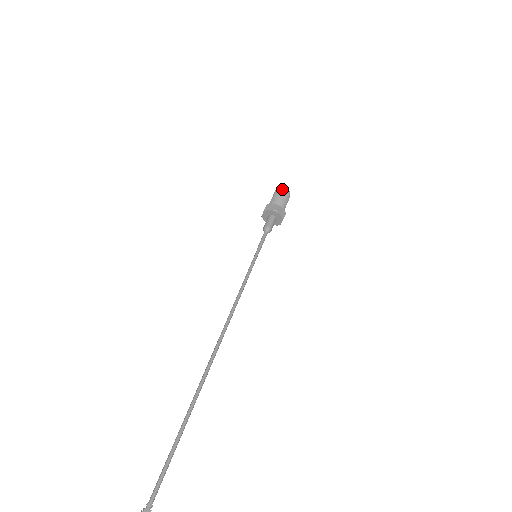
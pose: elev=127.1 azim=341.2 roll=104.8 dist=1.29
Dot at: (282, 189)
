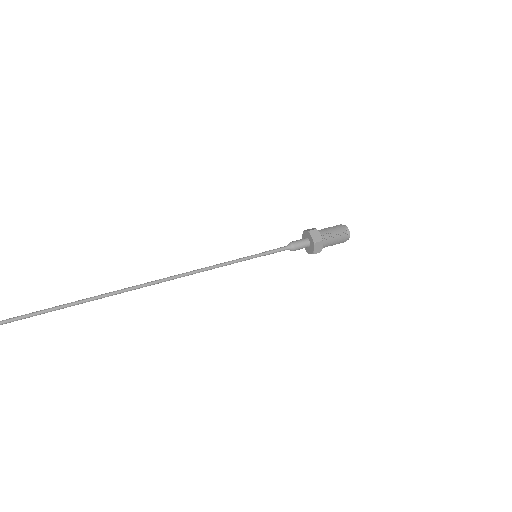
Dot at: (345, 231)
